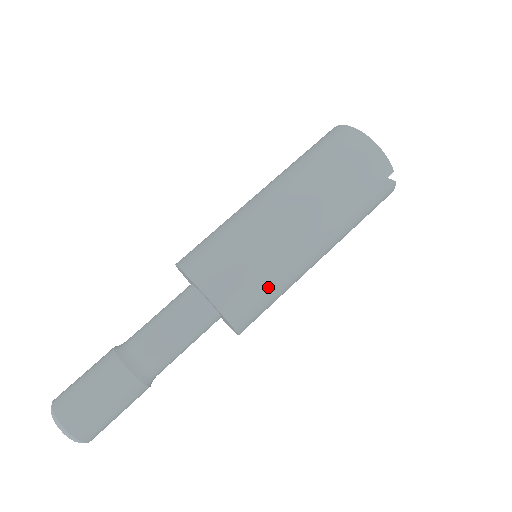
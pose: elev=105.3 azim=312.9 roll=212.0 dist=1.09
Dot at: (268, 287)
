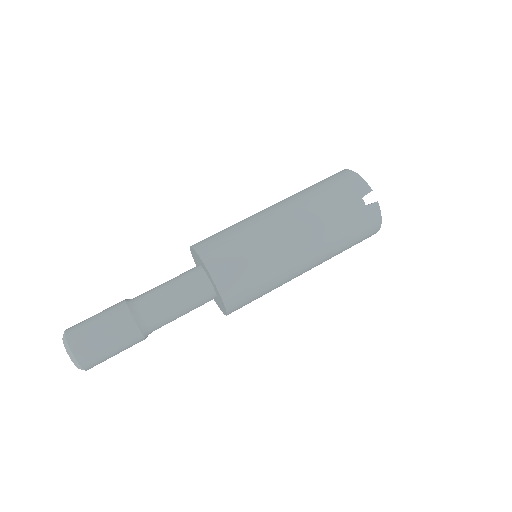
Dot at: (249, 256)
